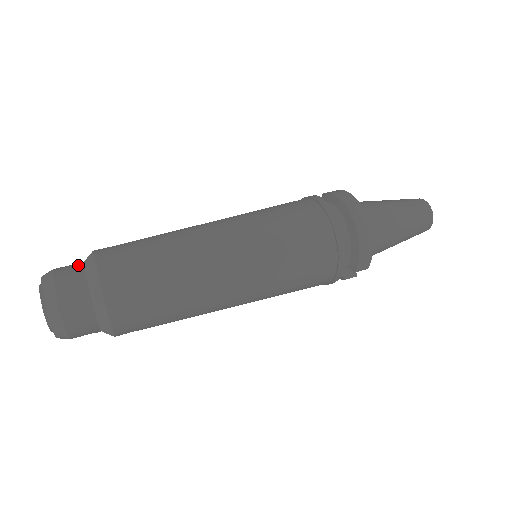
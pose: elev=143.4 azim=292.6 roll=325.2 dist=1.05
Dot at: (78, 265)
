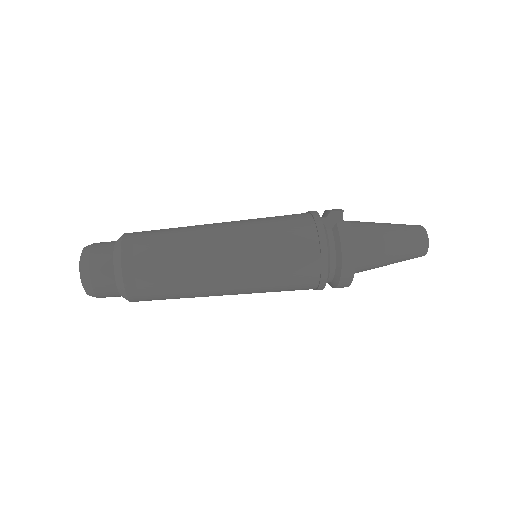
Dot at: (109, 264)
